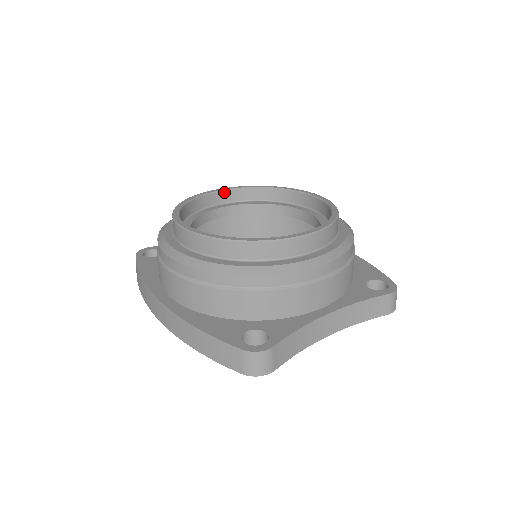
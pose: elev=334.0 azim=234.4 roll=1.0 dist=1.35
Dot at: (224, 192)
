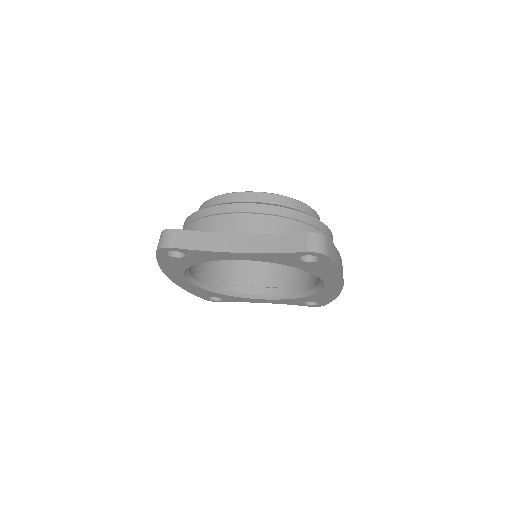
Dot at: occluded
